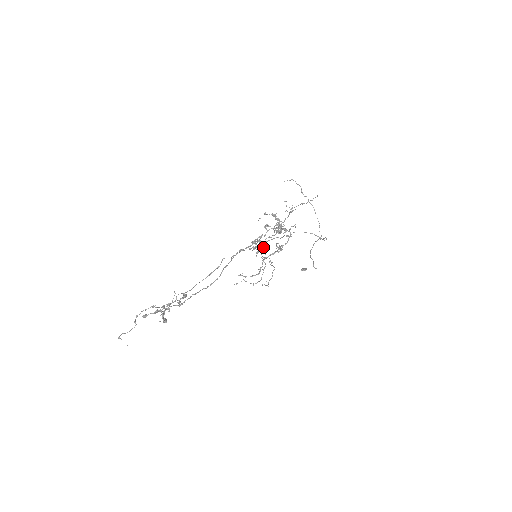
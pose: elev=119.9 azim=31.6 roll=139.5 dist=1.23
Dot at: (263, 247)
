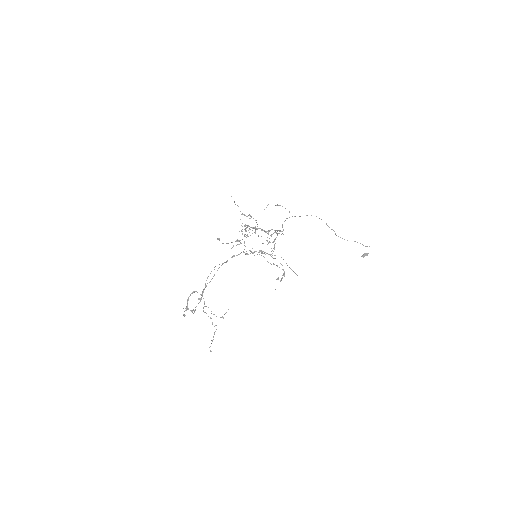
Dot at: occluded
